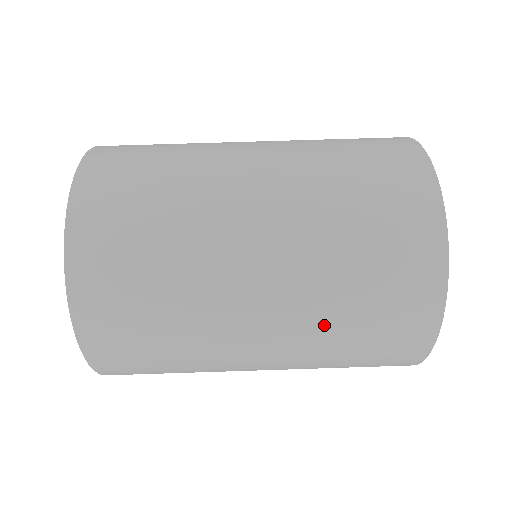
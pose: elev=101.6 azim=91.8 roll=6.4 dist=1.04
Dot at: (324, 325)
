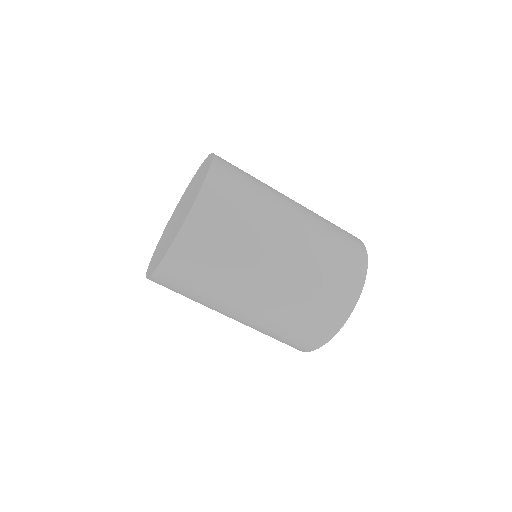
Dot at: (258, 330)
